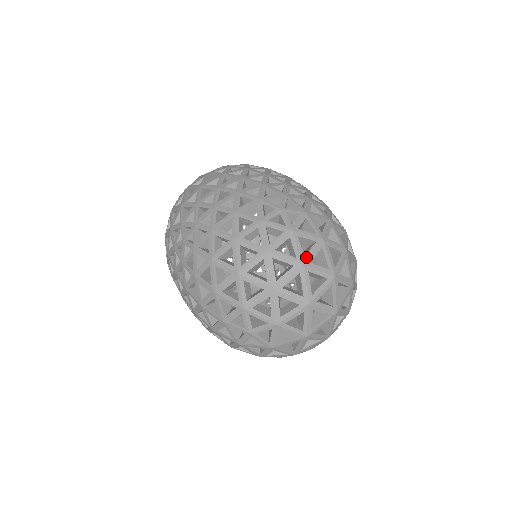
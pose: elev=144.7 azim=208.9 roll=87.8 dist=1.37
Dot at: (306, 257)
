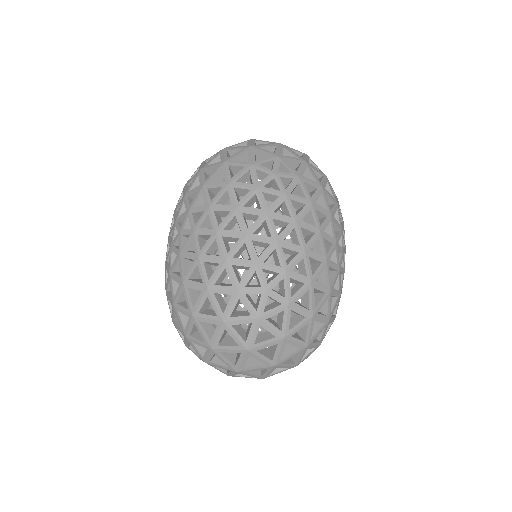
Dot at: (255, 346)
